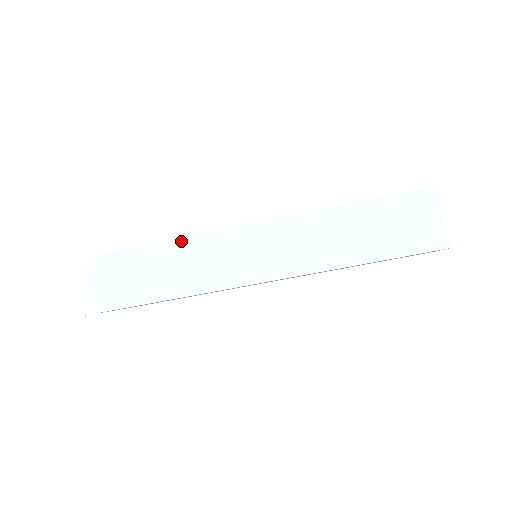
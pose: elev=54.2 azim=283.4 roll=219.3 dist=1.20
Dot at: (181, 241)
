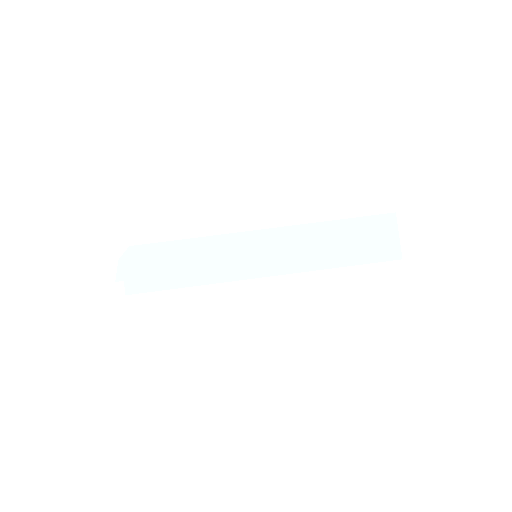
Dot at: (200, 241)
